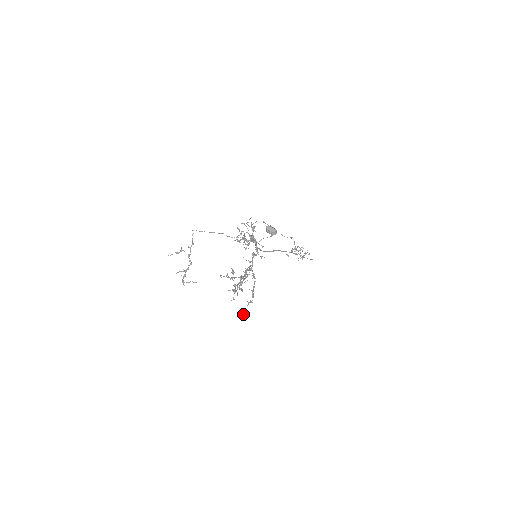
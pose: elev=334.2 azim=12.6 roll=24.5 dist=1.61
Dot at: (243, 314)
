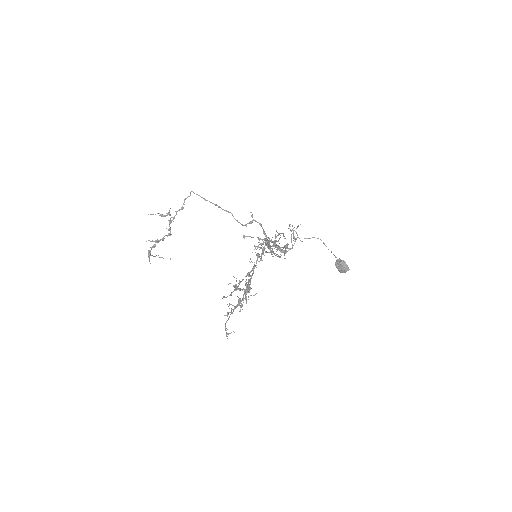
Dot at: (228, 334)
